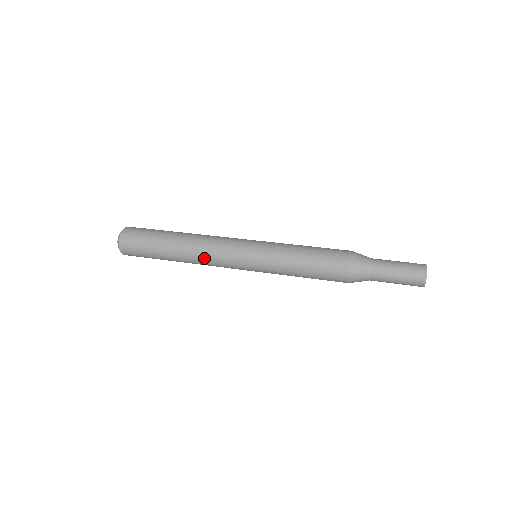
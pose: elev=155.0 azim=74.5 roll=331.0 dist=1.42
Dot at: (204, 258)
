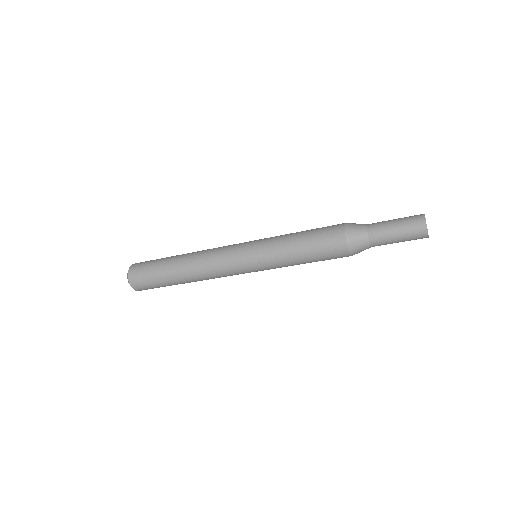
Dot at: (205, 262)
